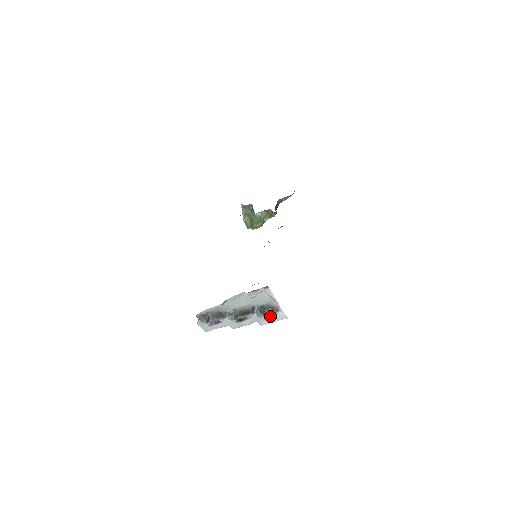
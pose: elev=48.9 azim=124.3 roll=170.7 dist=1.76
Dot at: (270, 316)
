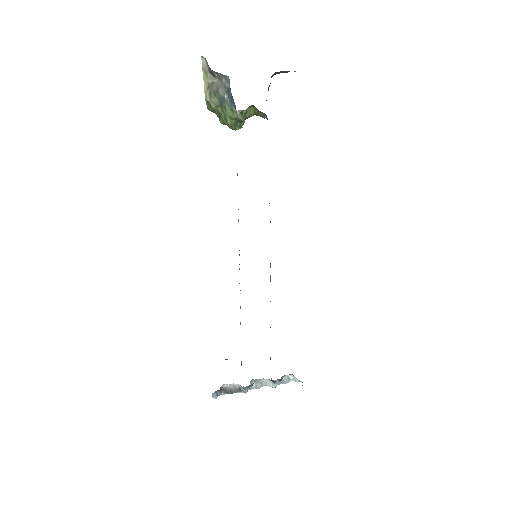
Dot at: (288, 382)
